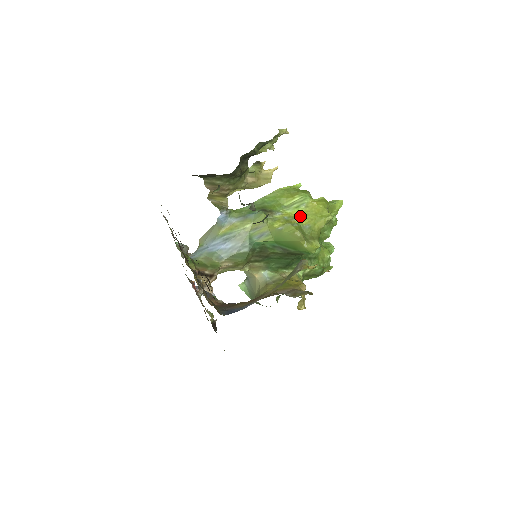
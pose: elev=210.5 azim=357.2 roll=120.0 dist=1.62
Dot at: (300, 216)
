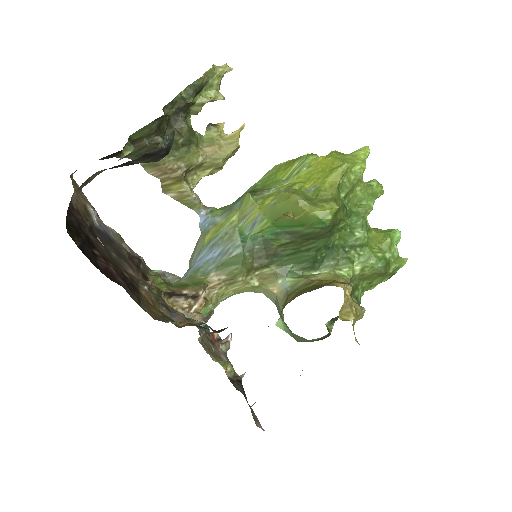
Dot at: (301, 181)
